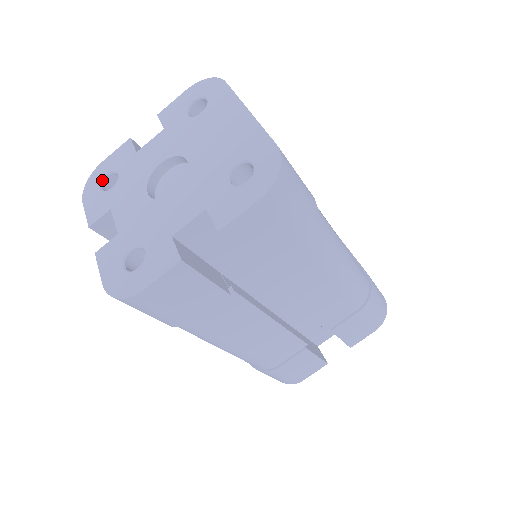
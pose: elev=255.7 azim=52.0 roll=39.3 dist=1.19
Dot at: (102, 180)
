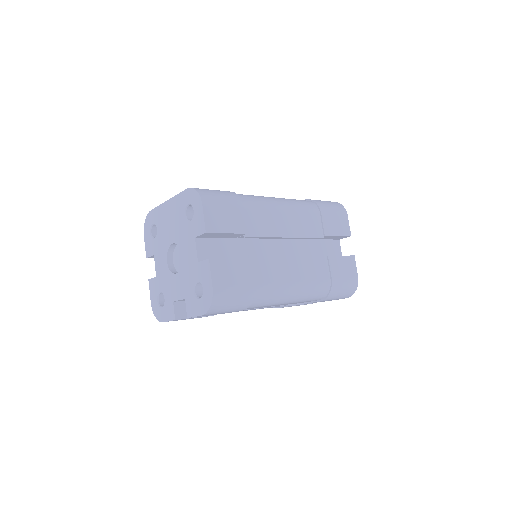
Dot at: (159, 305)
